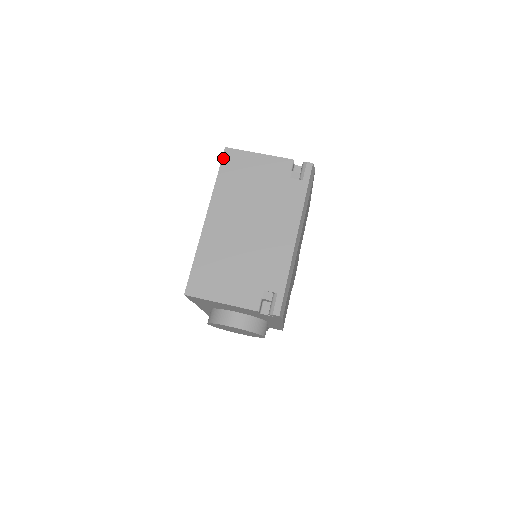
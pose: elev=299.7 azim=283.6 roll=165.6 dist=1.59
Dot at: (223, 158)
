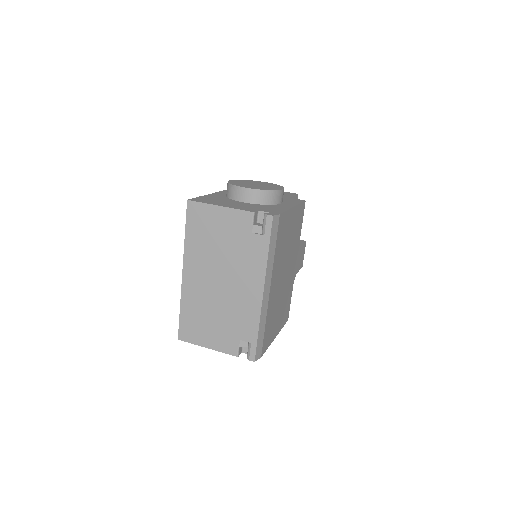
Dot at: (187, 212)
